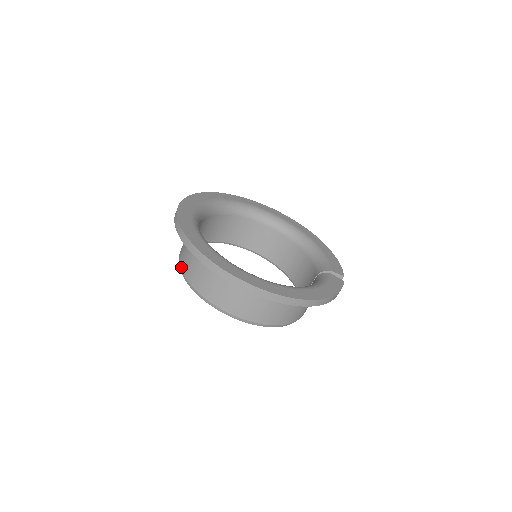
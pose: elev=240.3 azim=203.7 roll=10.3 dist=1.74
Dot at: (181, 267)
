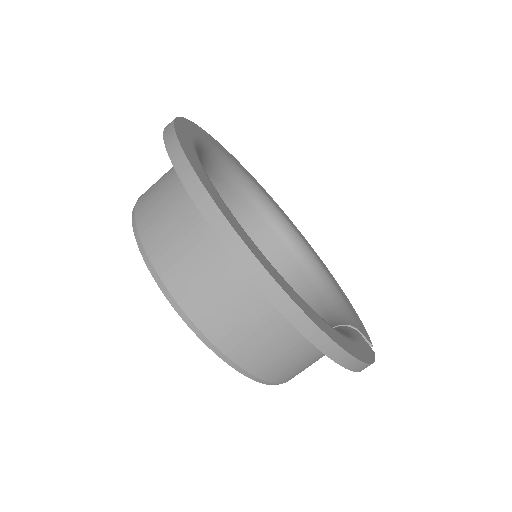
Dot at: (136, 209)
